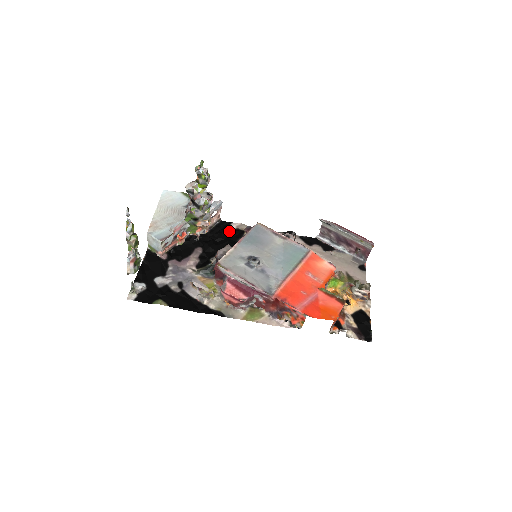
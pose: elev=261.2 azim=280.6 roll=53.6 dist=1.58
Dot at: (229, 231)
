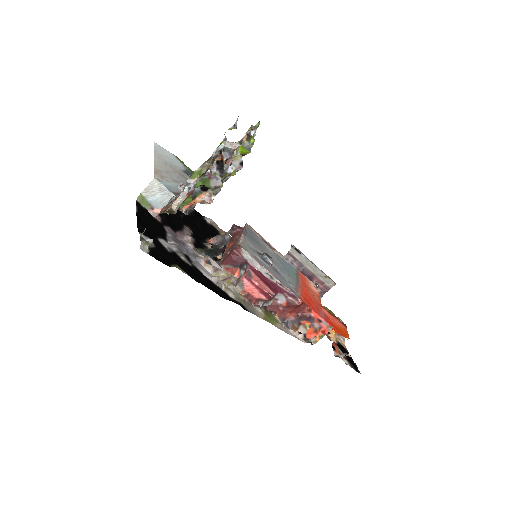
Dot at: (206, 223)
